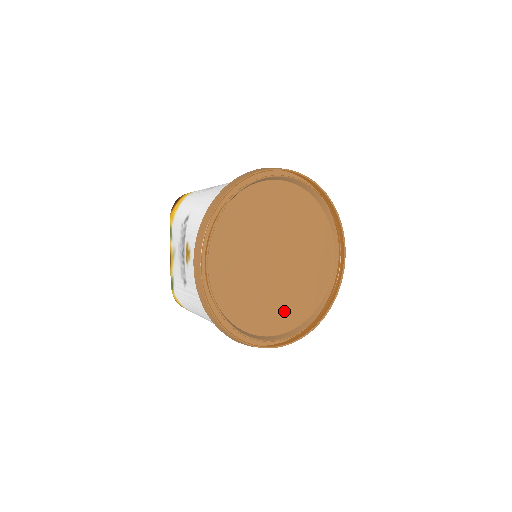
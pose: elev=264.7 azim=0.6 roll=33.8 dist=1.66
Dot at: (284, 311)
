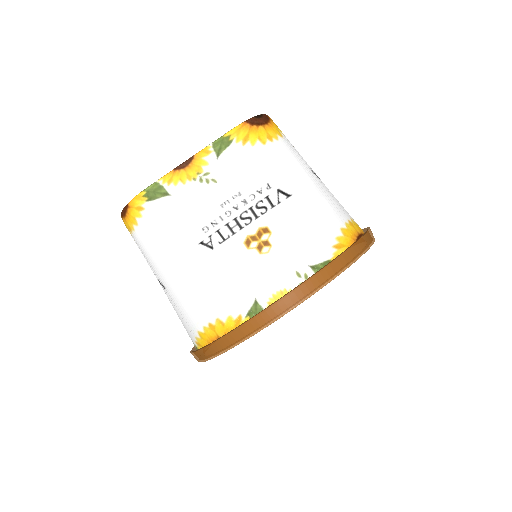
Dot at: occluded
